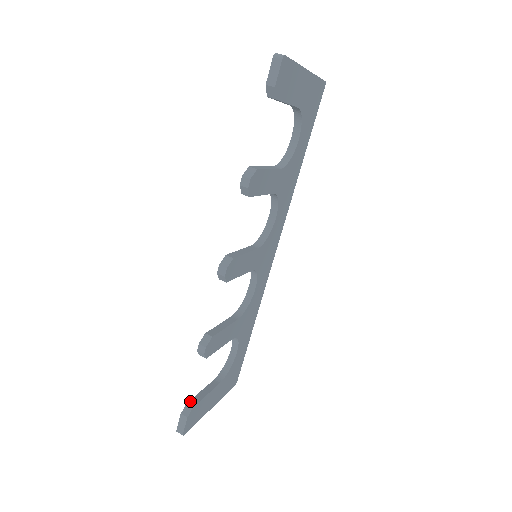
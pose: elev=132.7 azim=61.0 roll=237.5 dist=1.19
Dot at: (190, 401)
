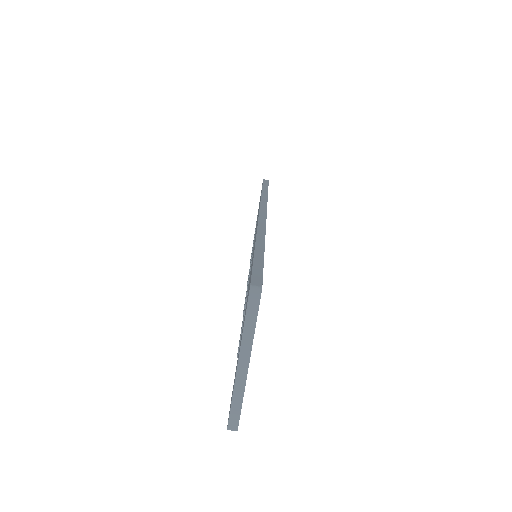
Dot at: occluded
